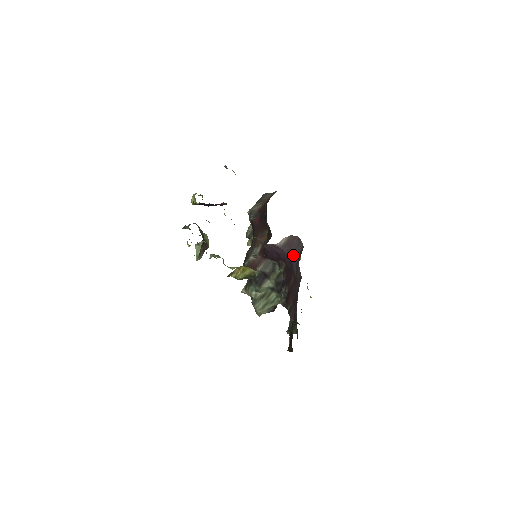
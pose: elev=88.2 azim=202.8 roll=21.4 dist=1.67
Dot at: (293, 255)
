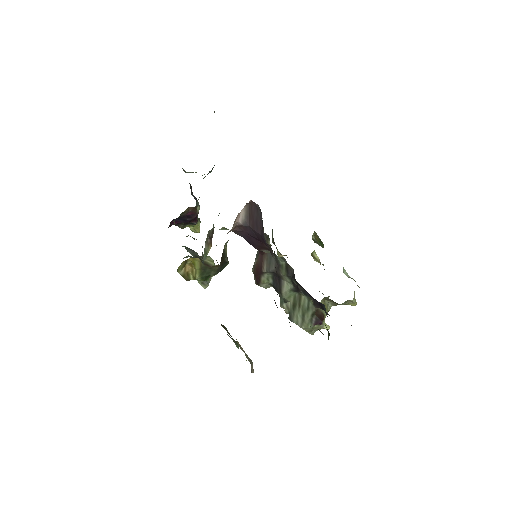
Dot at: (259, 227)
